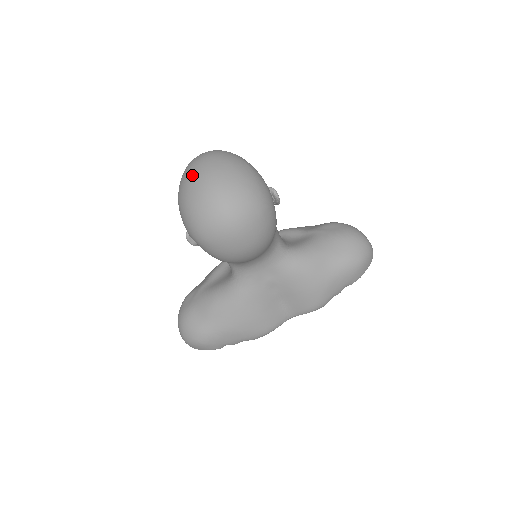
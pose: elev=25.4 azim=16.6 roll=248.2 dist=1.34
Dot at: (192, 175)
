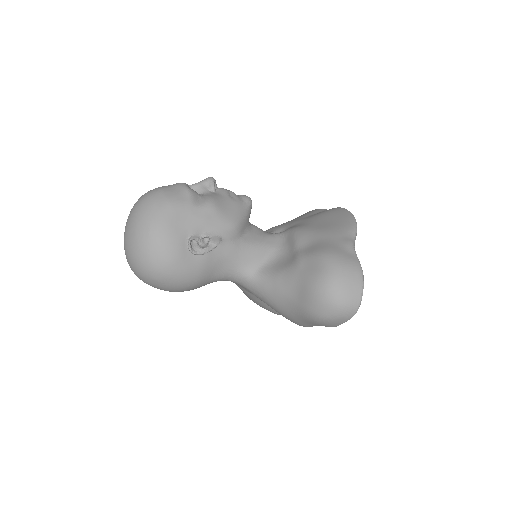
Dot at: occluded
